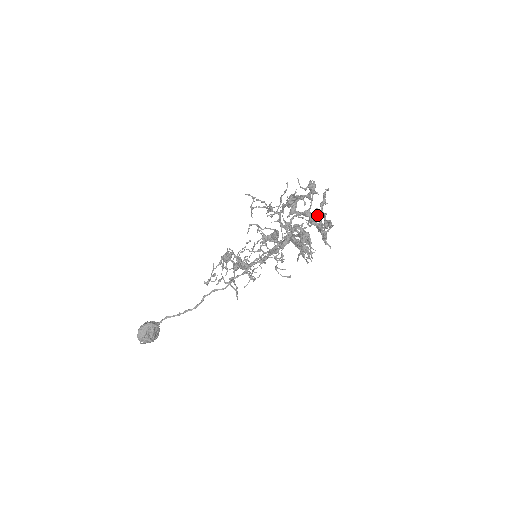
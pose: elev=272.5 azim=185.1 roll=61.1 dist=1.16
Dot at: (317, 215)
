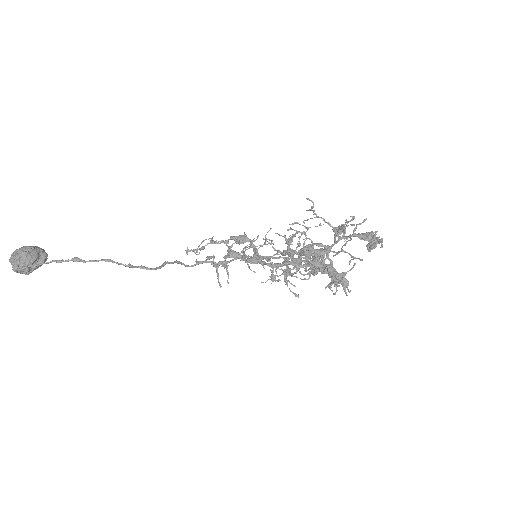
Dot at: occluded
